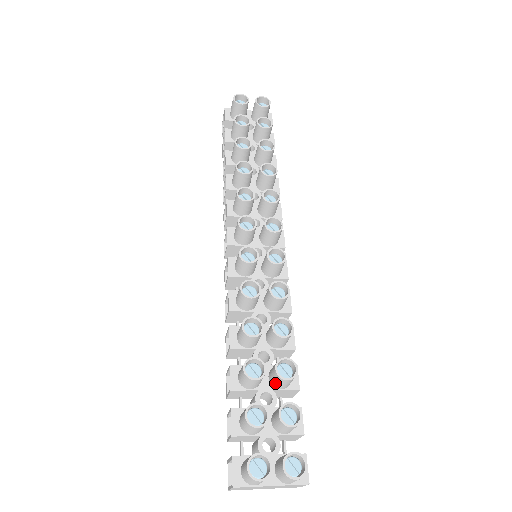
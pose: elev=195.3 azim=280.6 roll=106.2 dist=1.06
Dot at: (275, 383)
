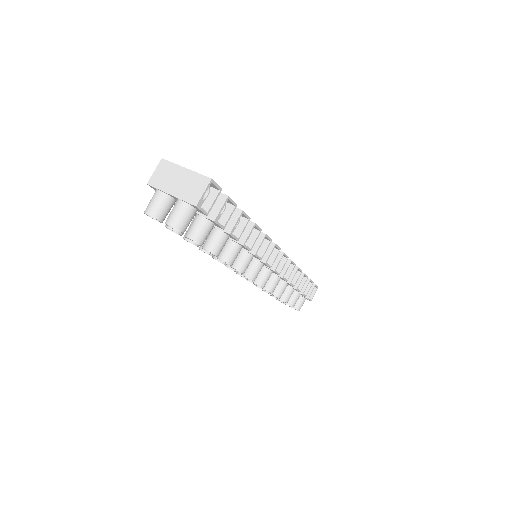
Dot at: occluded
